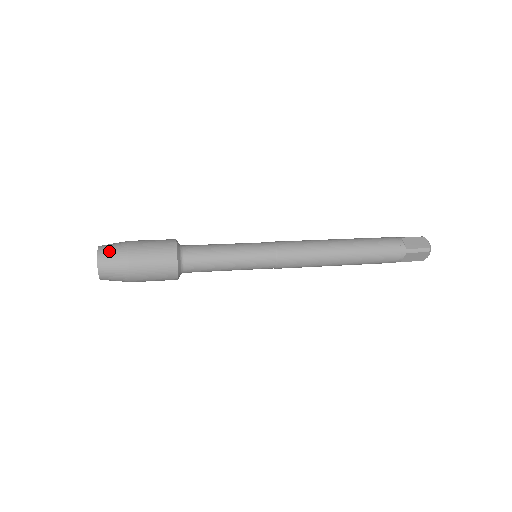
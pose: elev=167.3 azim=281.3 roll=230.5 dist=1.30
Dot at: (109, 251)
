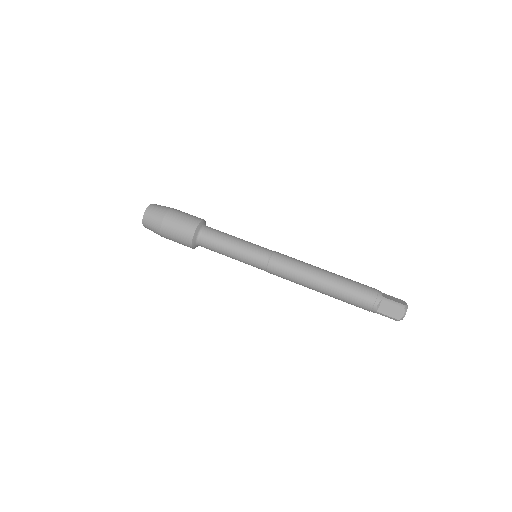
Dot at: (150, 220)
